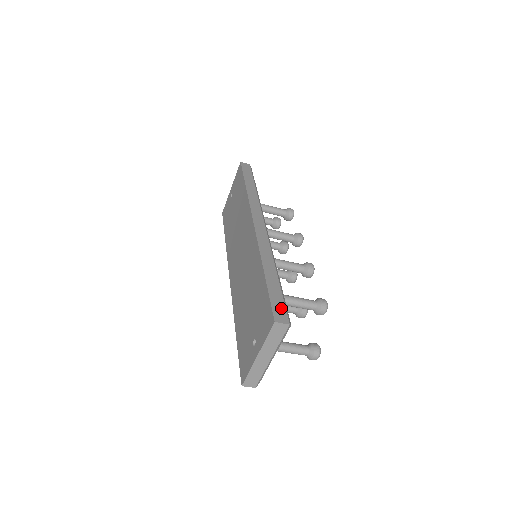
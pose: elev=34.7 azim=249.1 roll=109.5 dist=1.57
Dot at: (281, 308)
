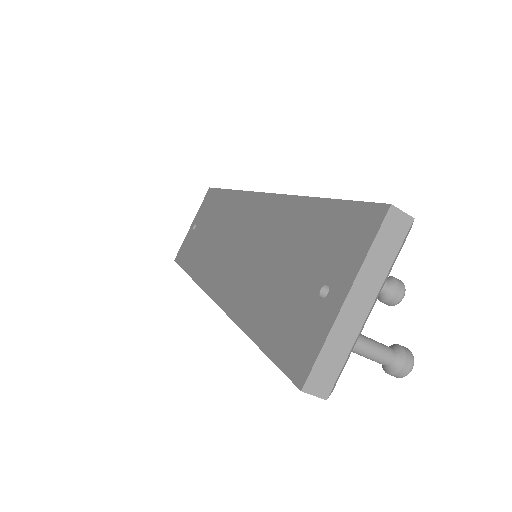
Dot at: occluded
